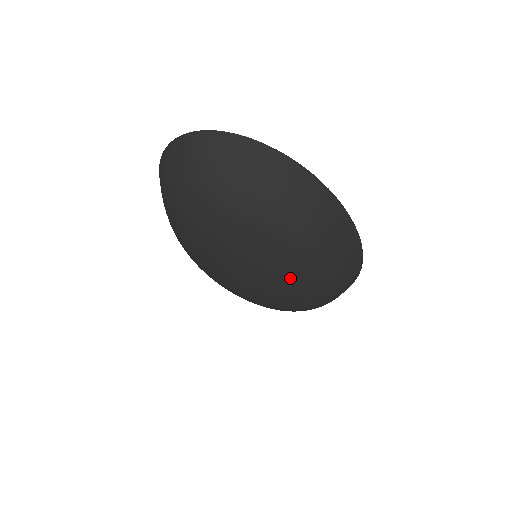
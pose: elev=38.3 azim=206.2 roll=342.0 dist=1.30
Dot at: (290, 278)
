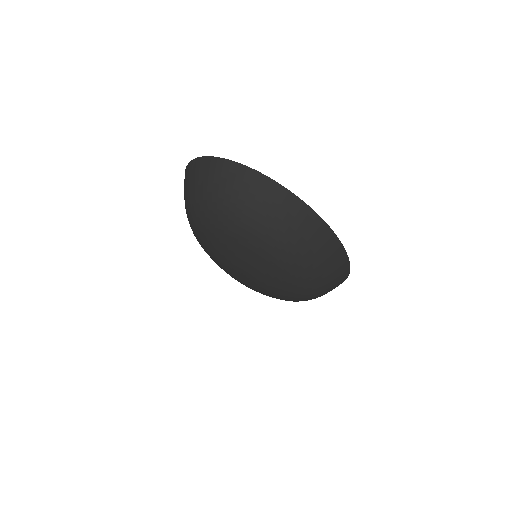
Dot at: (281, 290)
